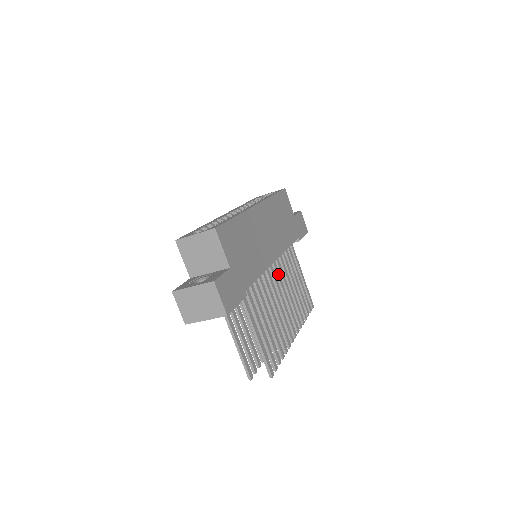
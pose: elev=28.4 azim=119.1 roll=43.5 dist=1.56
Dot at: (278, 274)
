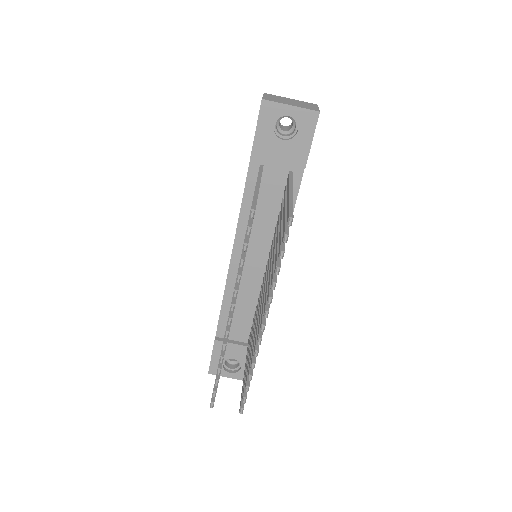
Dot at: occluded
